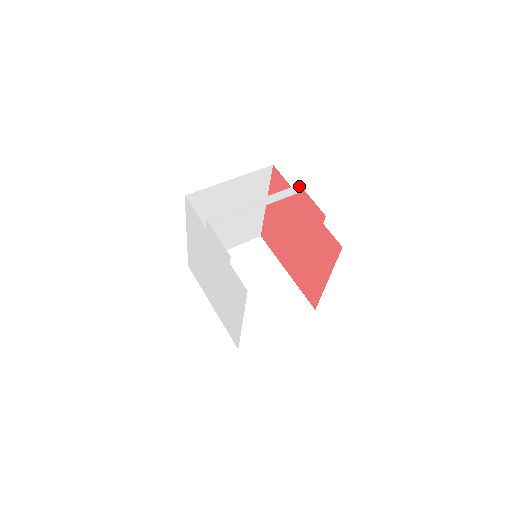
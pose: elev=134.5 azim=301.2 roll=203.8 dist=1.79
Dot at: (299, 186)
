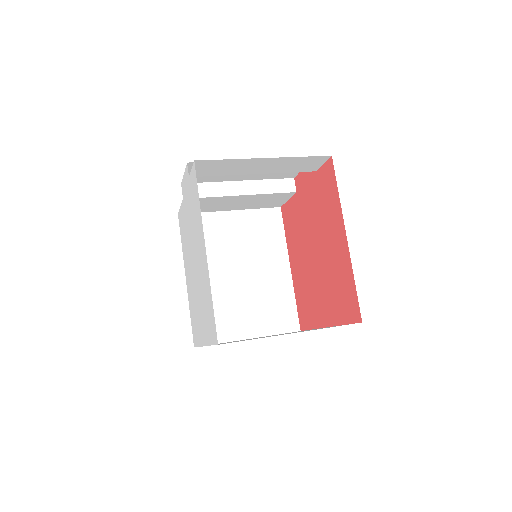
Dot at: (295, 180)
